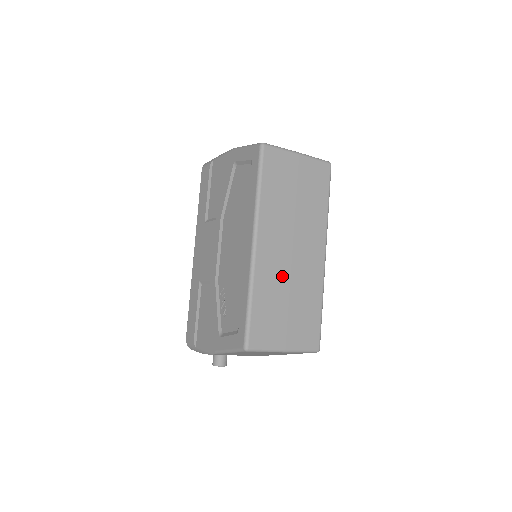
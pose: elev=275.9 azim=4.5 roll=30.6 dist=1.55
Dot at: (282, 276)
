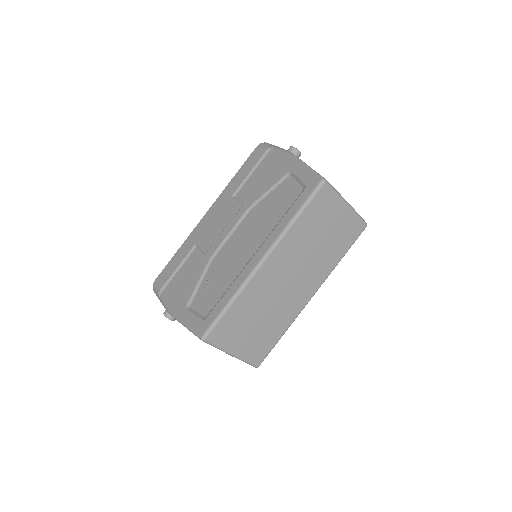
Dot at: (268, 297)
